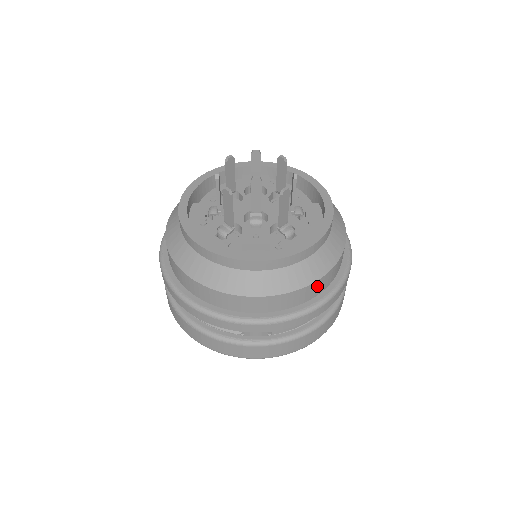
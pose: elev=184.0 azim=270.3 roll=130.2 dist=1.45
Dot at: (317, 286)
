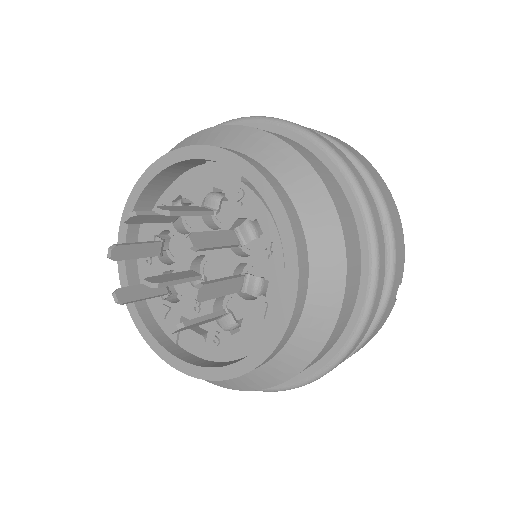
Dot at: occluded
